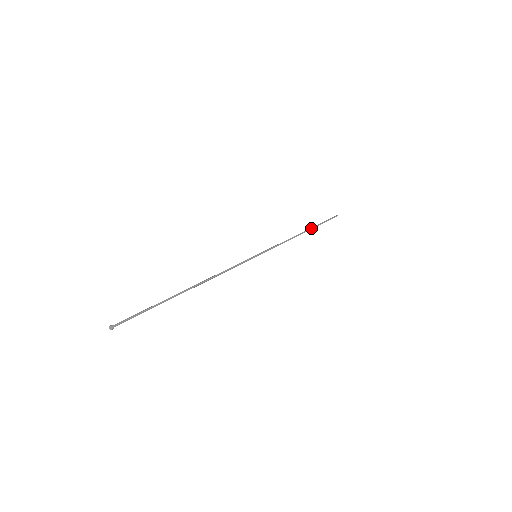
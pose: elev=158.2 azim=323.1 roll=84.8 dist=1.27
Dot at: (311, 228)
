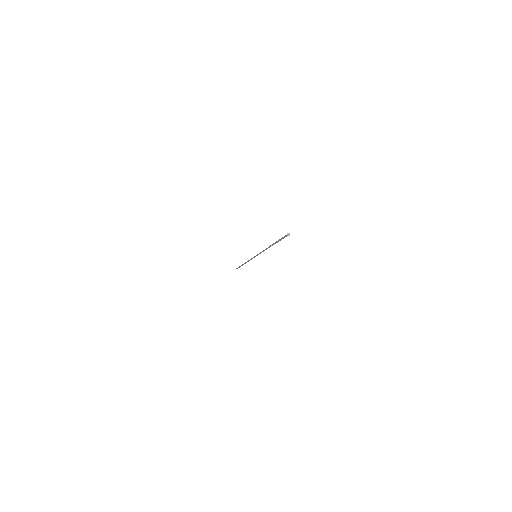
Dot at: (243, 264)
